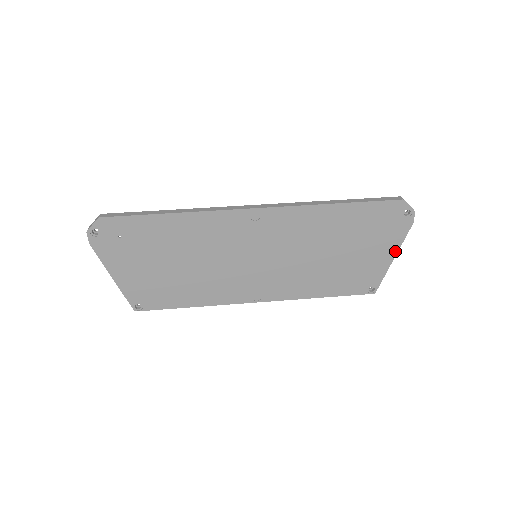
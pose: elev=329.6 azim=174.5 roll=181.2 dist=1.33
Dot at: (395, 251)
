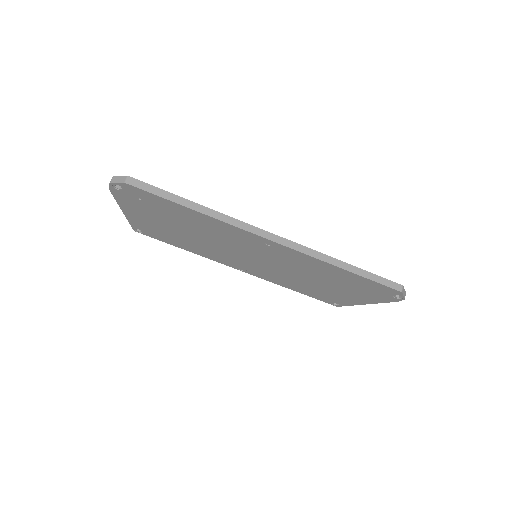
Dot at: (371, 303)
